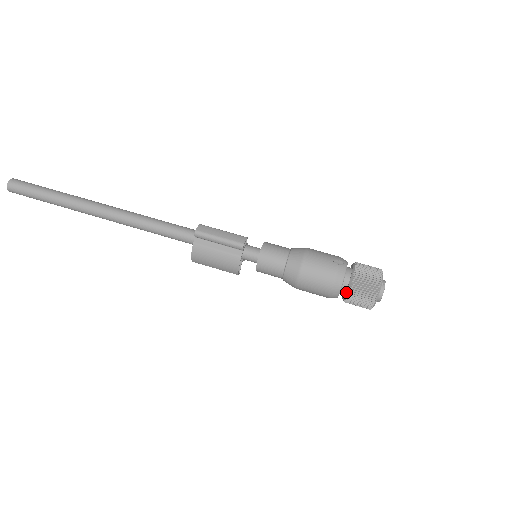
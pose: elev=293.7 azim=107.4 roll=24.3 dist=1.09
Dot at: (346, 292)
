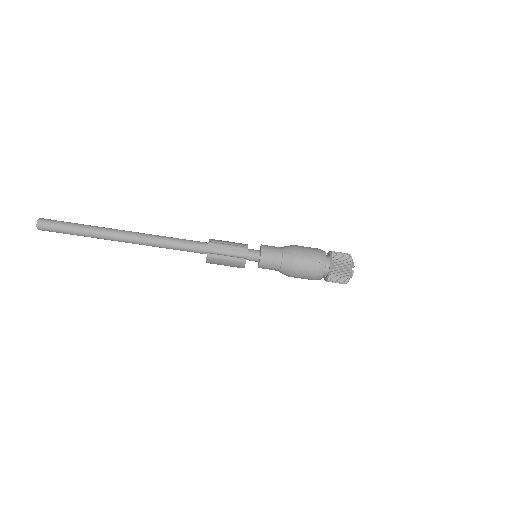
Dot at: (326, 279)
